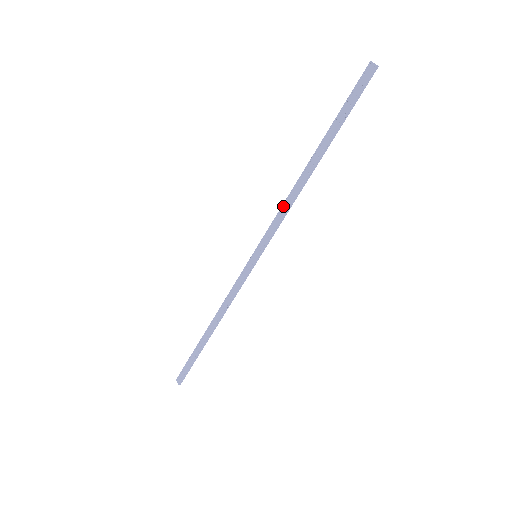
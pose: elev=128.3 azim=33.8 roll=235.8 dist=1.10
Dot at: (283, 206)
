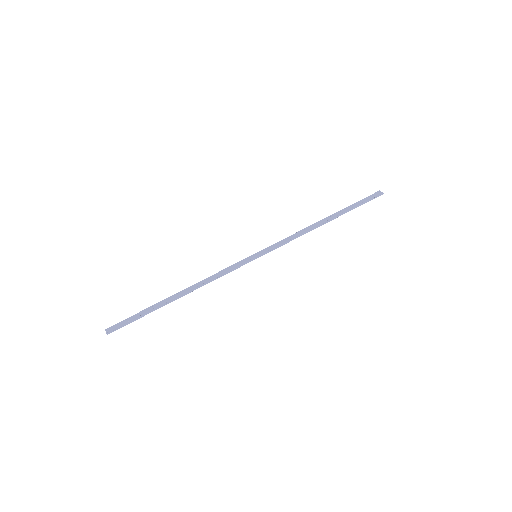
Dot at: (294, 234)
